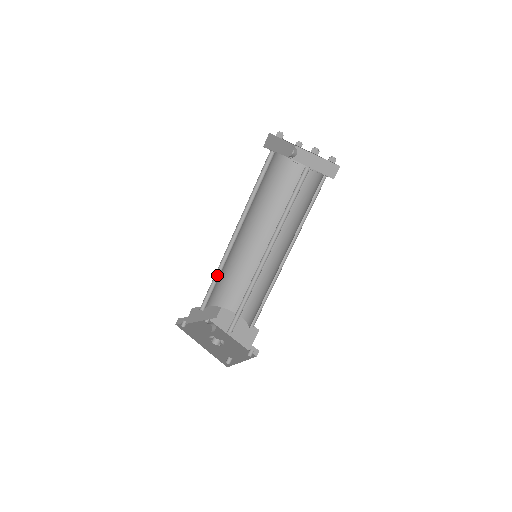
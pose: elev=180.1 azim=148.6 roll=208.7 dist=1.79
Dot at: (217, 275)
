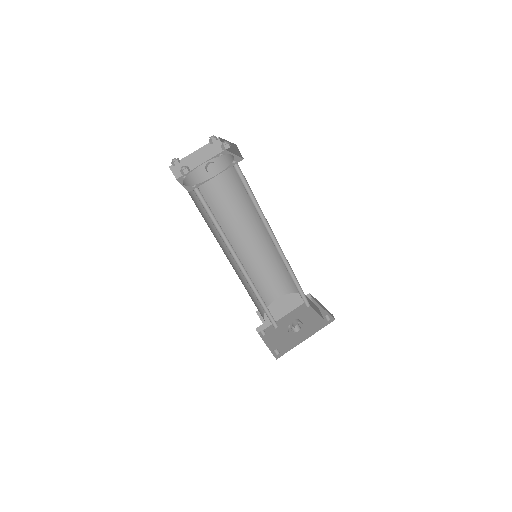
Dot at: (259, 300)
